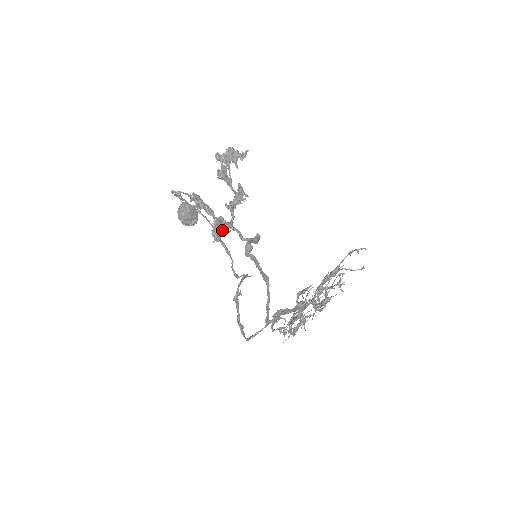
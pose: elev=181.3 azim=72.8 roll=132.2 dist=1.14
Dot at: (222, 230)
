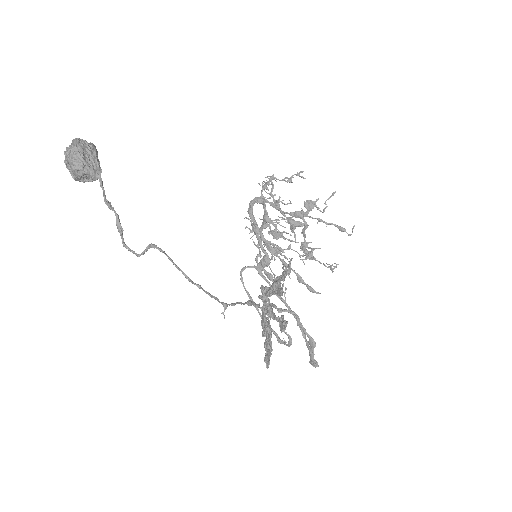
Dot at: (271, 331)
